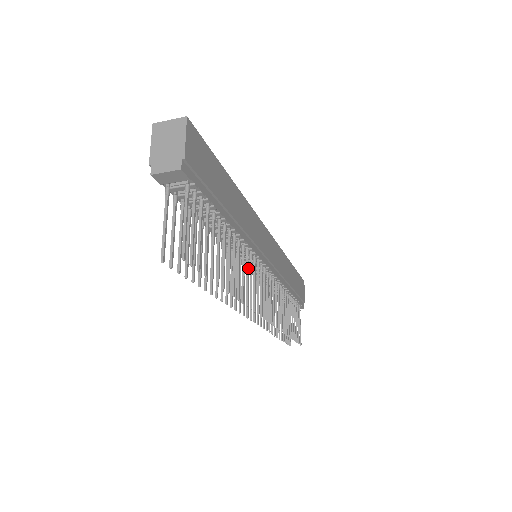
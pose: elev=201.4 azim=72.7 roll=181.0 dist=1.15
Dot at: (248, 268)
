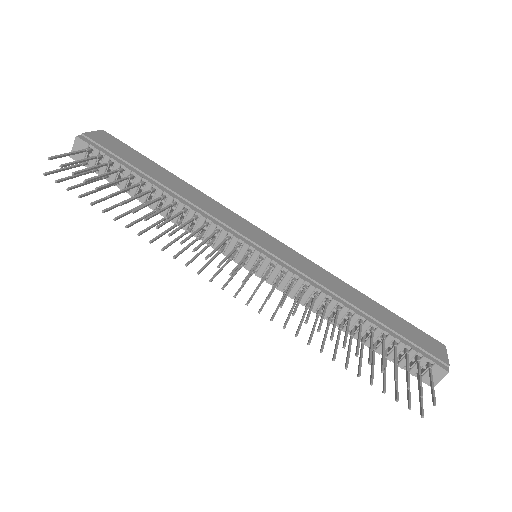
Dot at: occluded
